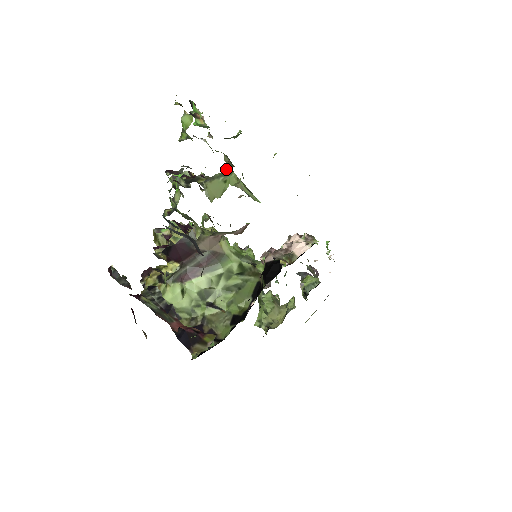
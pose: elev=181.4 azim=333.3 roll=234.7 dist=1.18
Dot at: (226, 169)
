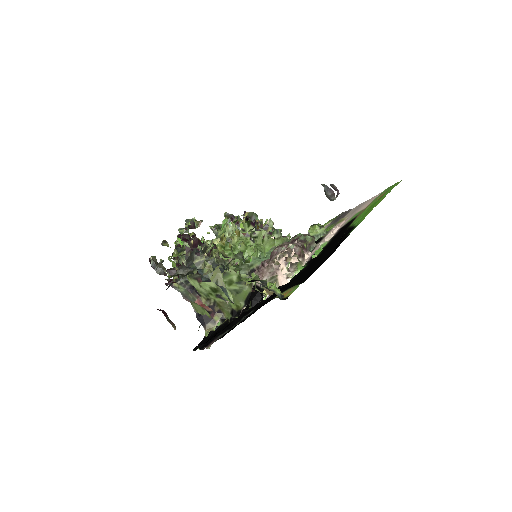
Dot at: (215, 253)
